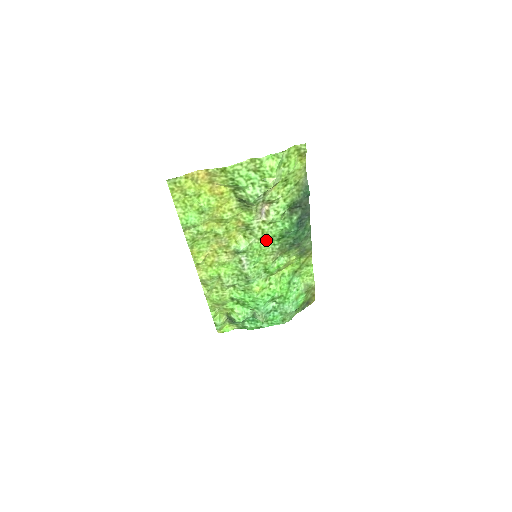
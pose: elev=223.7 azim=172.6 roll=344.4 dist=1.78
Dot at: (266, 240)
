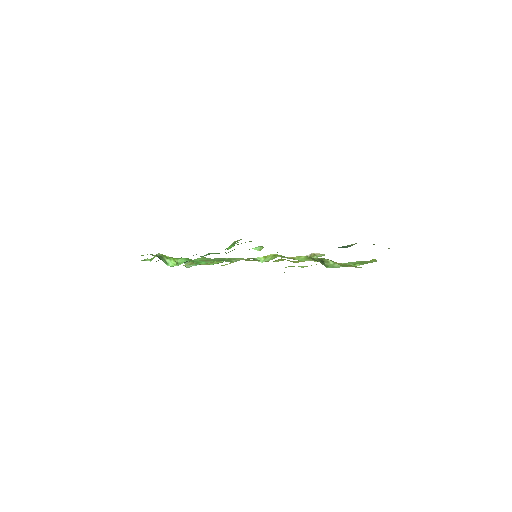
Dot at: occluded
